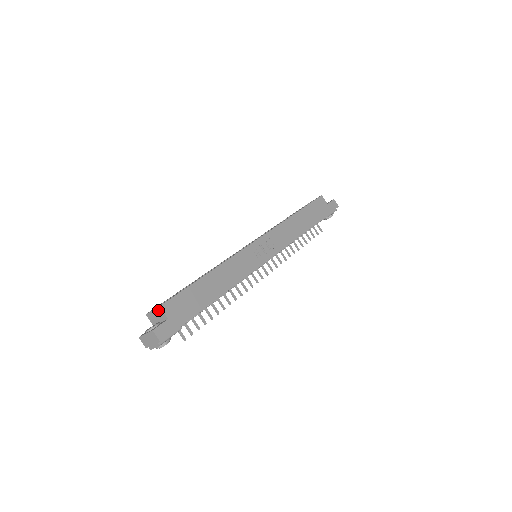
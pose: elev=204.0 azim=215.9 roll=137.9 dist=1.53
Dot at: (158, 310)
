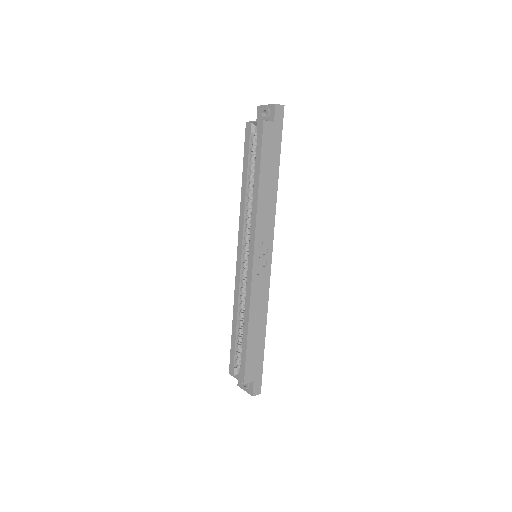
Dot at: (242, 382)
